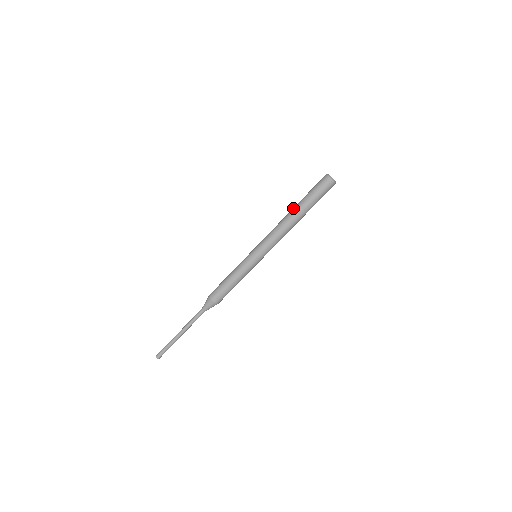
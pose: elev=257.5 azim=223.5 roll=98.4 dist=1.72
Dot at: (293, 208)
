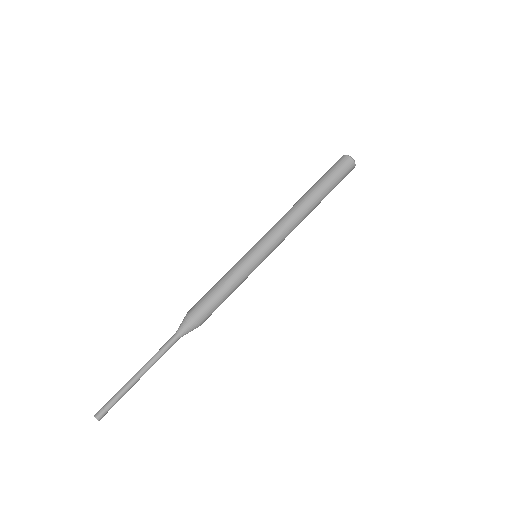
Dot at: occluded
